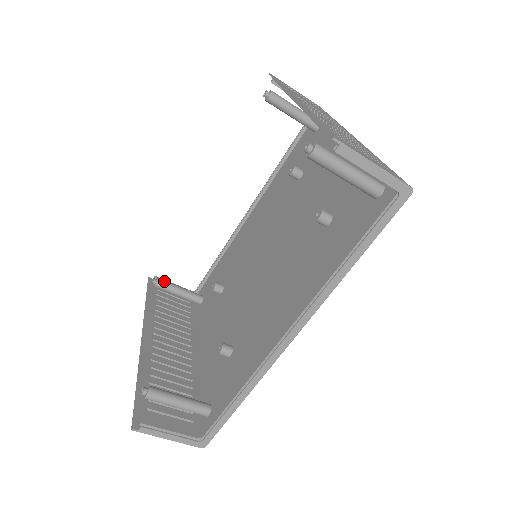
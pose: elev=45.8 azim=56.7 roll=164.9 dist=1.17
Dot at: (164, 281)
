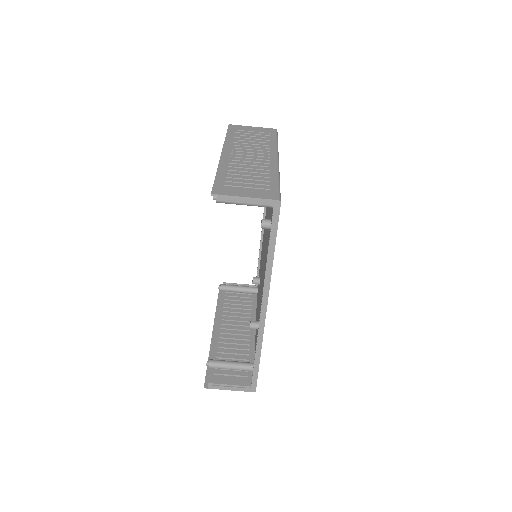
Dot at: (226, 285)
